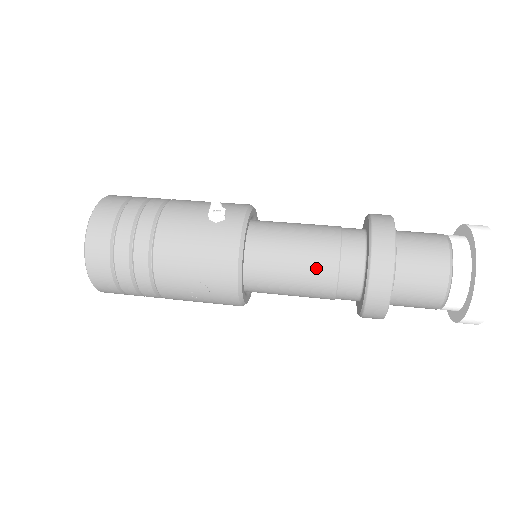
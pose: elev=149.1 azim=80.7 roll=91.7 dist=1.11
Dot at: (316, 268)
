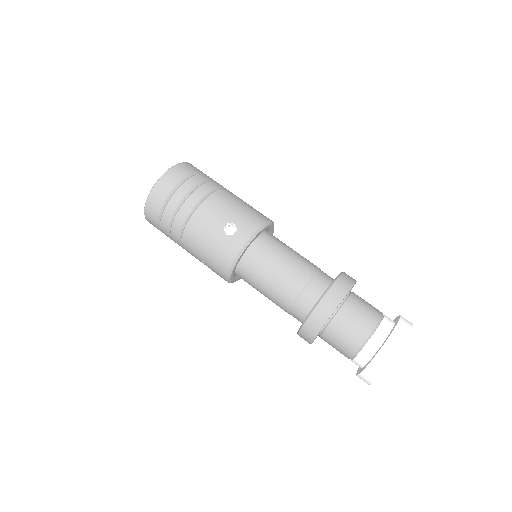
Dot at: (279, 297)
